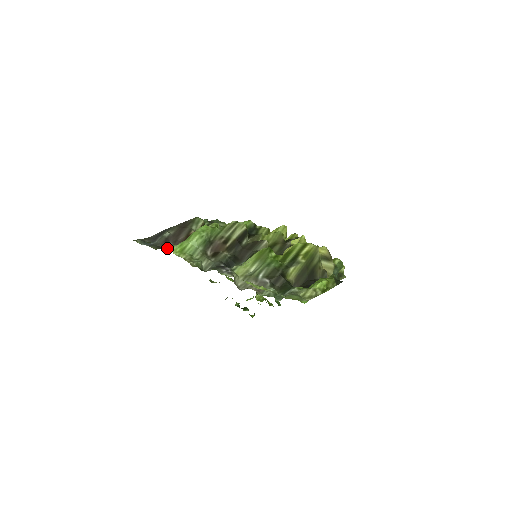
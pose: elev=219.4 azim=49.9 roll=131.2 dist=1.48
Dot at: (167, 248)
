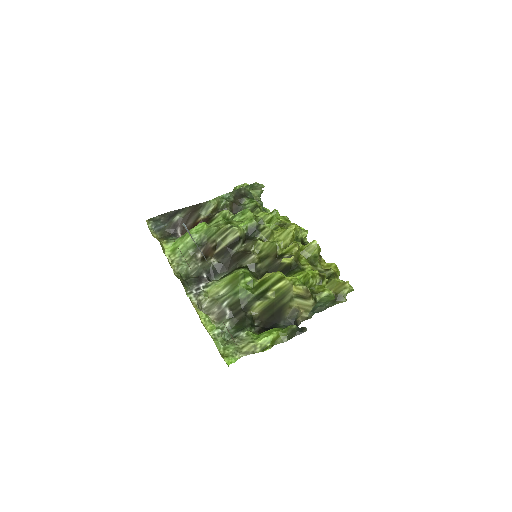
Dot at: (173, 234)
